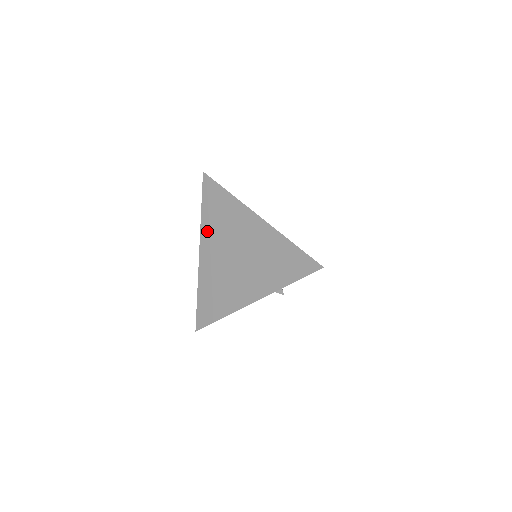
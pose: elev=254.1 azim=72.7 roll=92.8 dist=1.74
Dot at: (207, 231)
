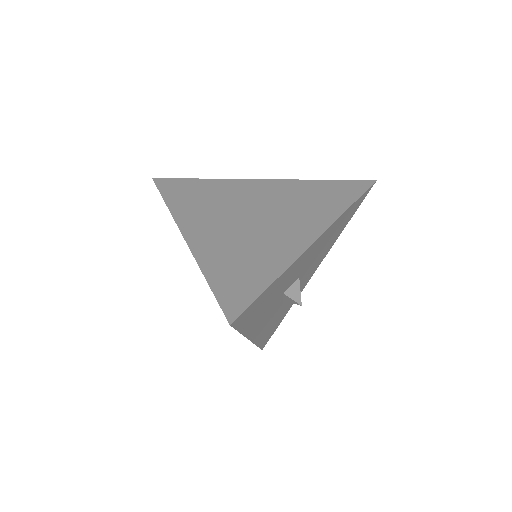
Dot at: occluded
